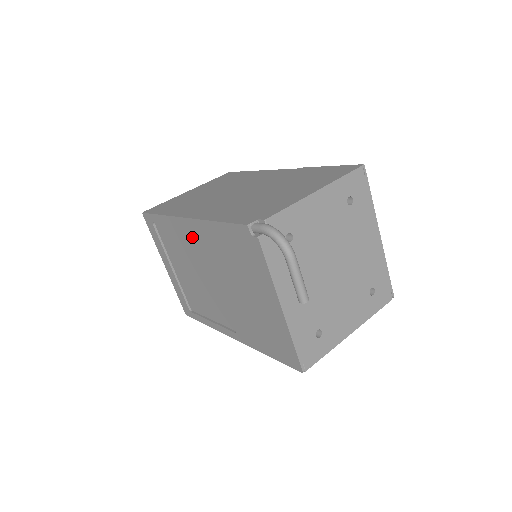
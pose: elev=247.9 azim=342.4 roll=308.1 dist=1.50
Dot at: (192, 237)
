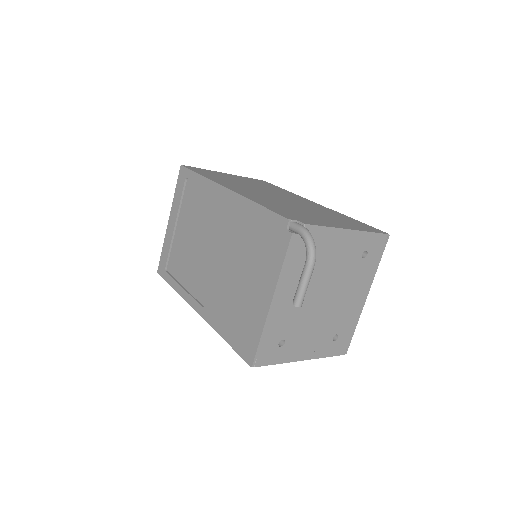
Dot at: (220, 207)
